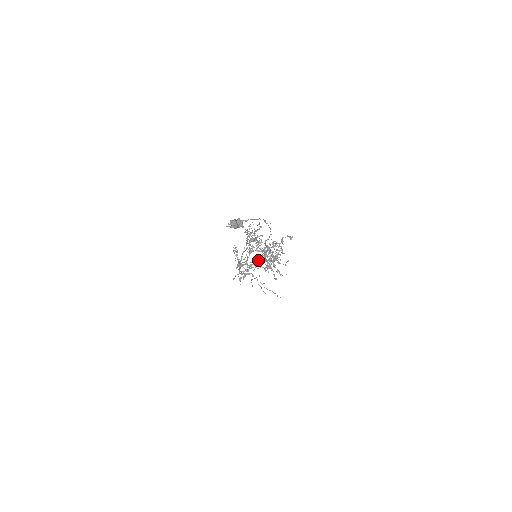
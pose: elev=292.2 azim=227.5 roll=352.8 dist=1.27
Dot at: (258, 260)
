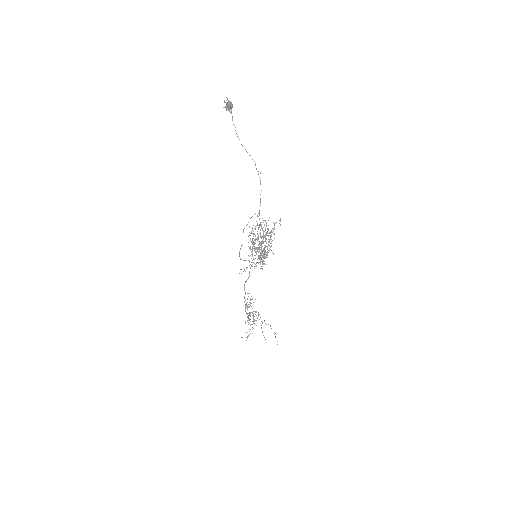
Dot at: occluded
